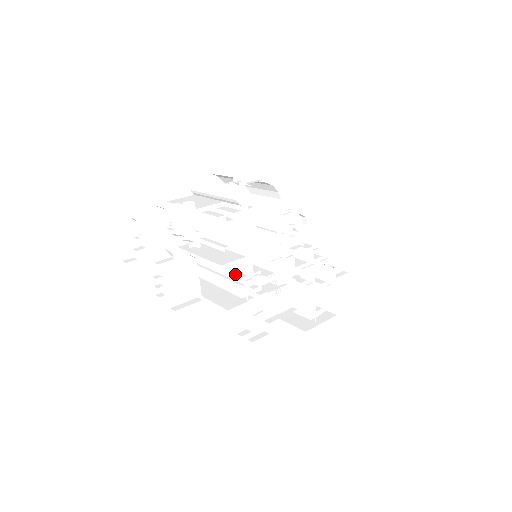
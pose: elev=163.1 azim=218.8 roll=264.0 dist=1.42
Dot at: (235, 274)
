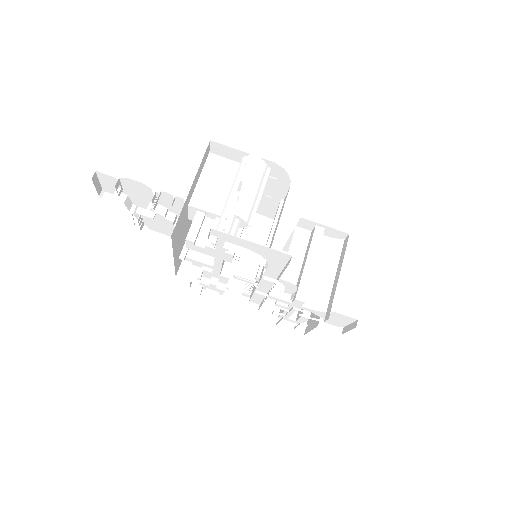
Dot at: (198, 266)
